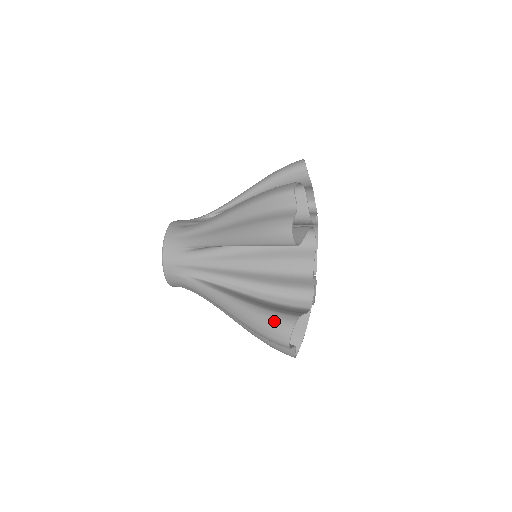
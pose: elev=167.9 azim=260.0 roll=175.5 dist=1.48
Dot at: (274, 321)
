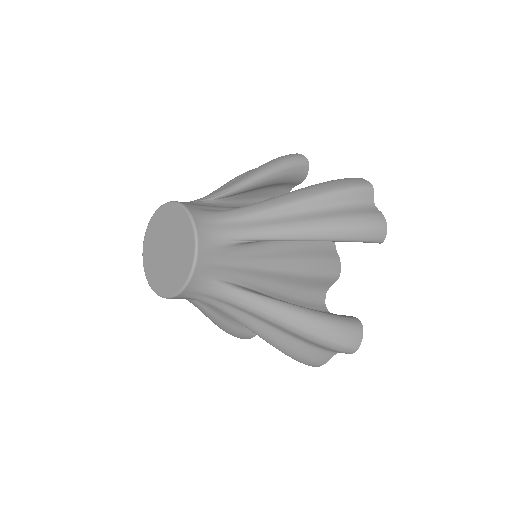
Dot at: (346, 325)
